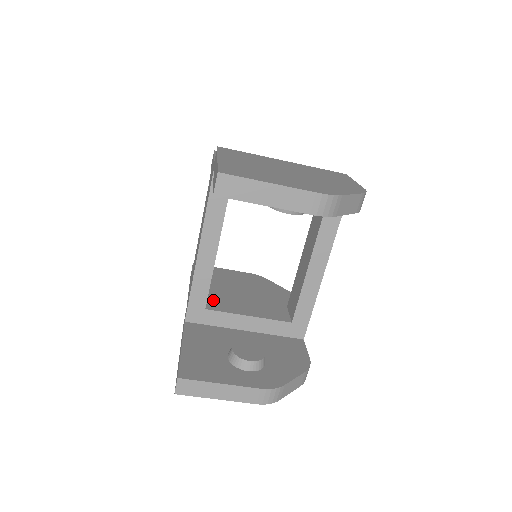
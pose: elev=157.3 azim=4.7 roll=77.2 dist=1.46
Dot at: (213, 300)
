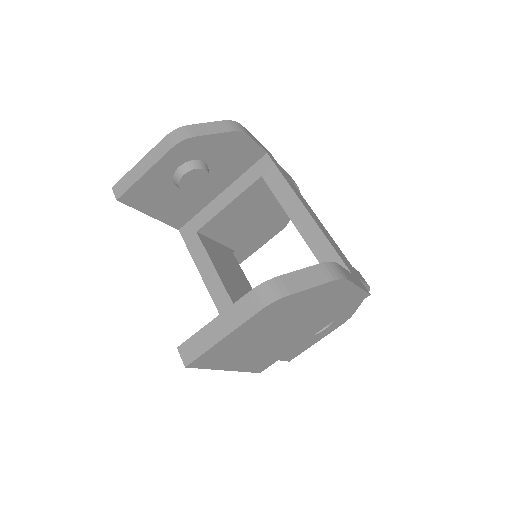
Dot at: occluded
